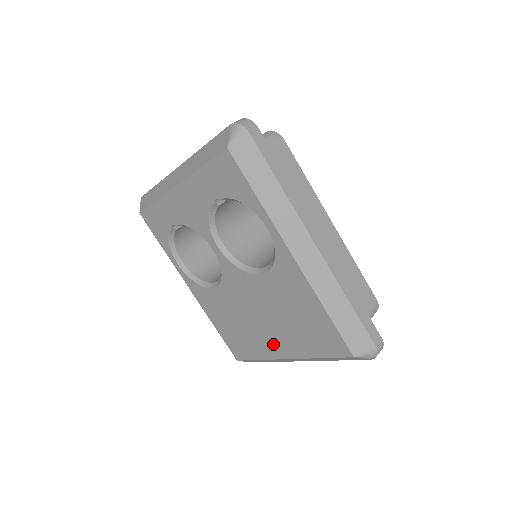
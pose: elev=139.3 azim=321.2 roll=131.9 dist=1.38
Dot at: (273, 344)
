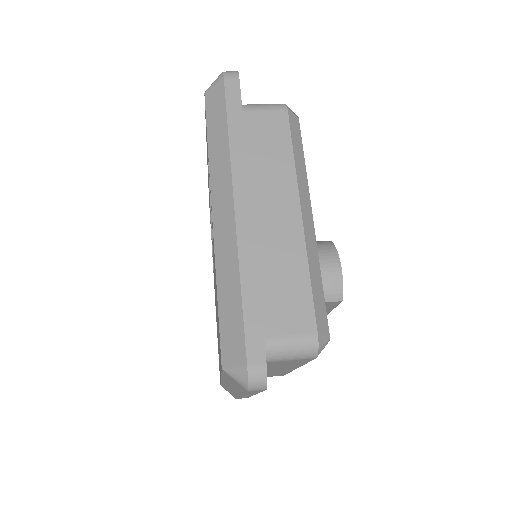
Dot at: occluded
